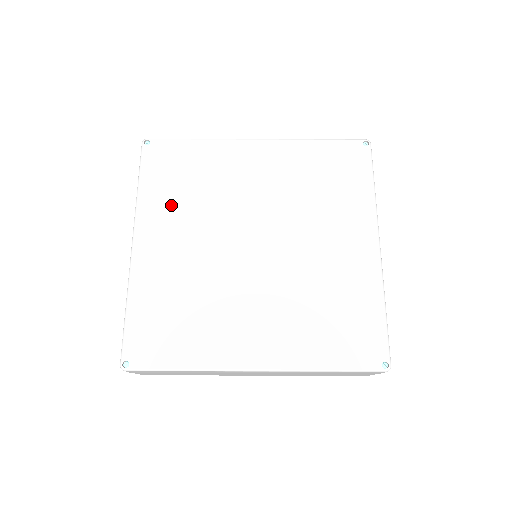
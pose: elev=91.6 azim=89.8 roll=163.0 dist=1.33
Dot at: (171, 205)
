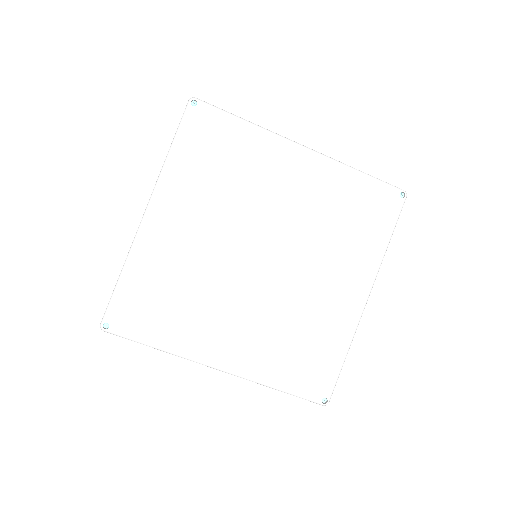
Dot at: (196, 185)
